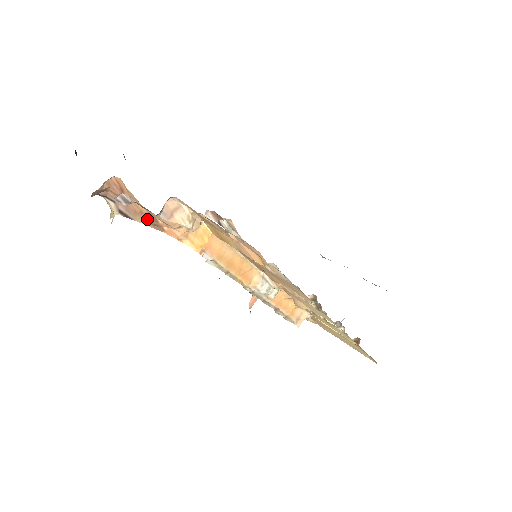
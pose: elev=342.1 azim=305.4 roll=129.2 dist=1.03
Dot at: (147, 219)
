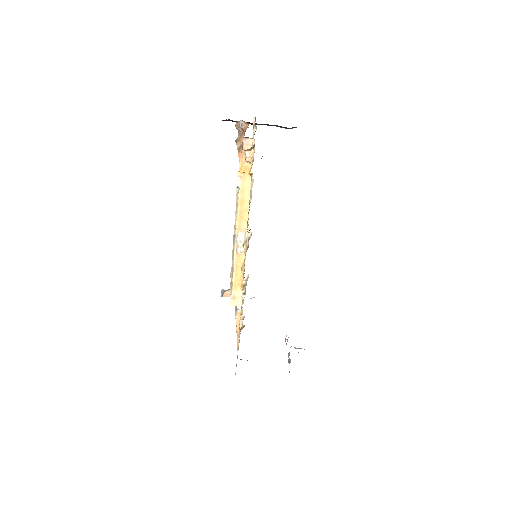
Dot at: (240, 146)
